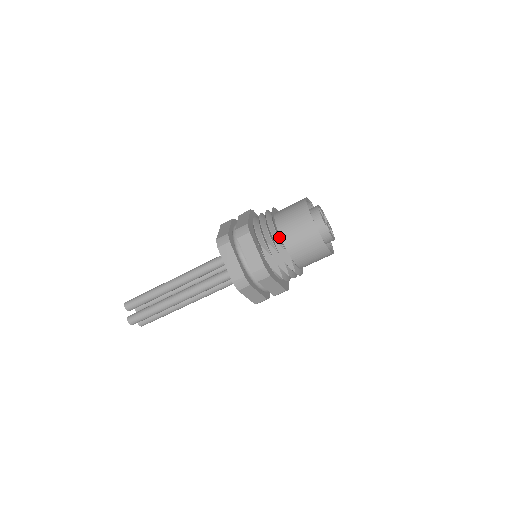
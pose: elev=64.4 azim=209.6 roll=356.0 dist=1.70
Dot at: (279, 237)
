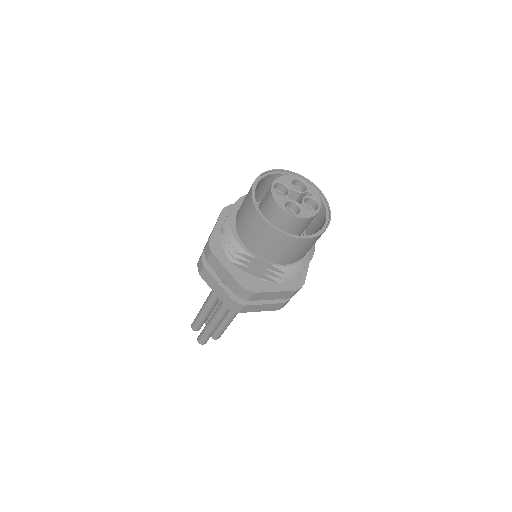
Dot at: (241, 246)
